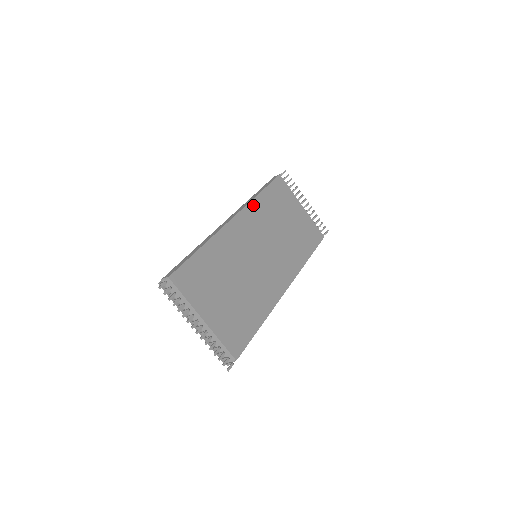
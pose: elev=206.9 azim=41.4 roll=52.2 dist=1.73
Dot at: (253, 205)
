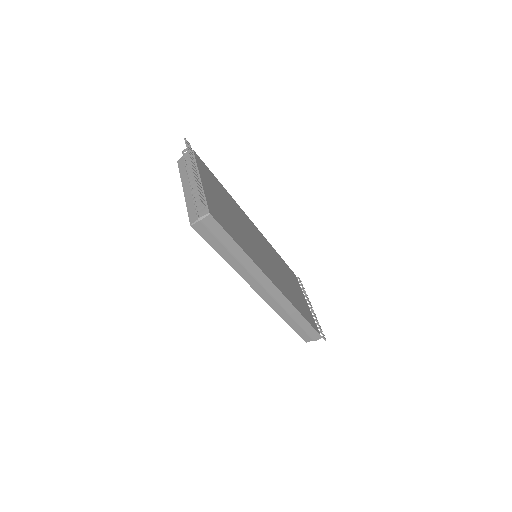
Dot at: (269, 244)
